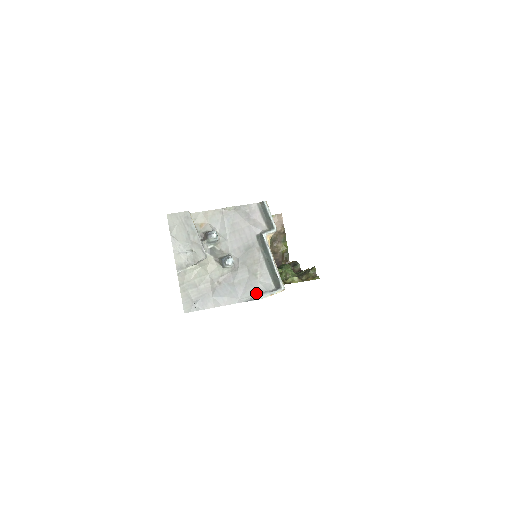
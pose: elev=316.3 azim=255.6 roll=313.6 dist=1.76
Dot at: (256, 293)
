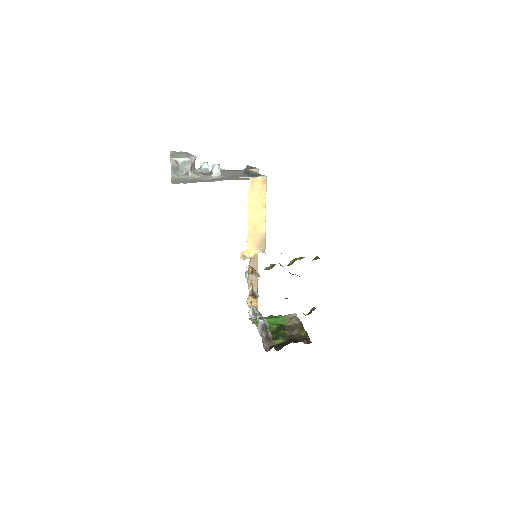
Dot at: occluded
